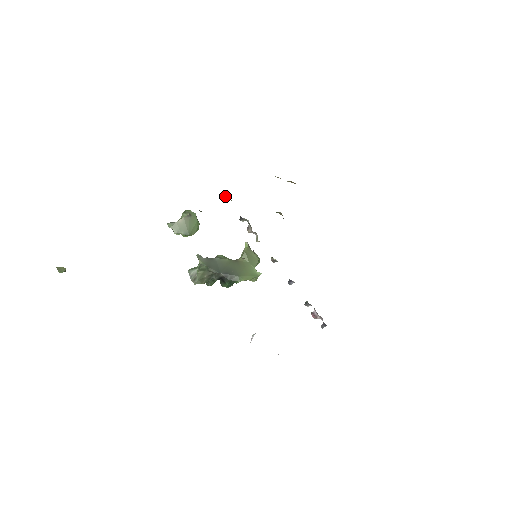
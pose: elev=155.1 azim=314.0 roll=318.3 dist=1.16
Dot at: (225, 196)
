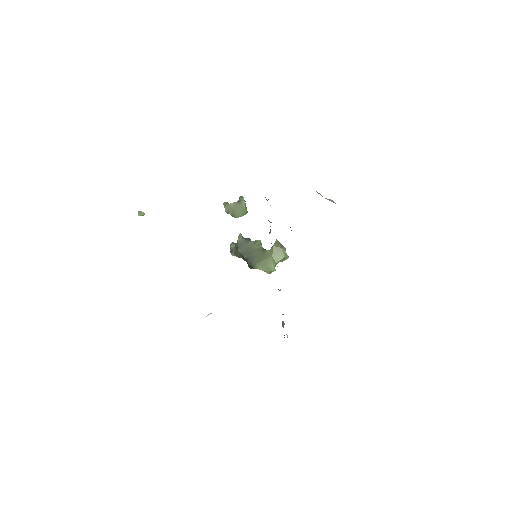
Dot at: occluded
